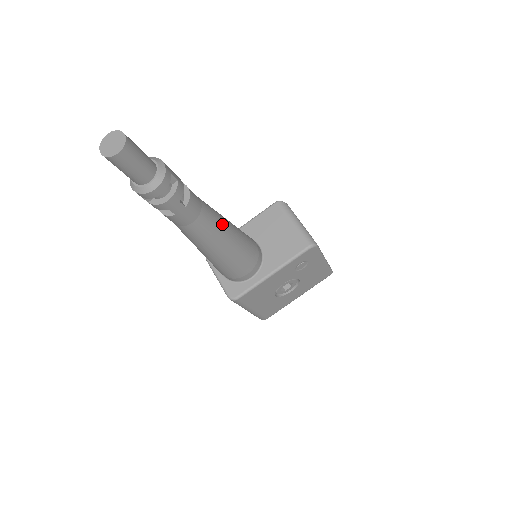
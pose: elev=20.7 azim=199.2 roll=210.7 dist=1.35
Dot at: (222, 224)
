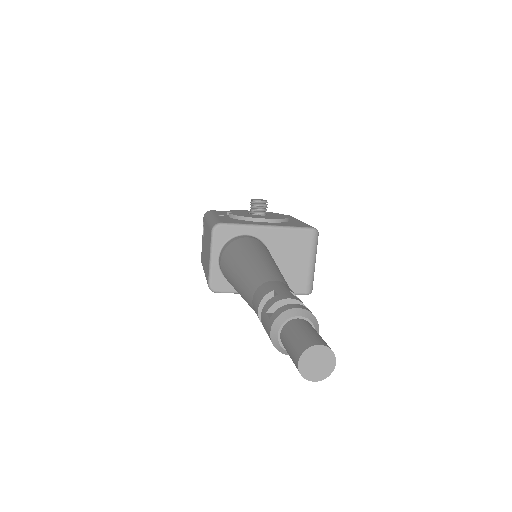
Dot at: occluded
